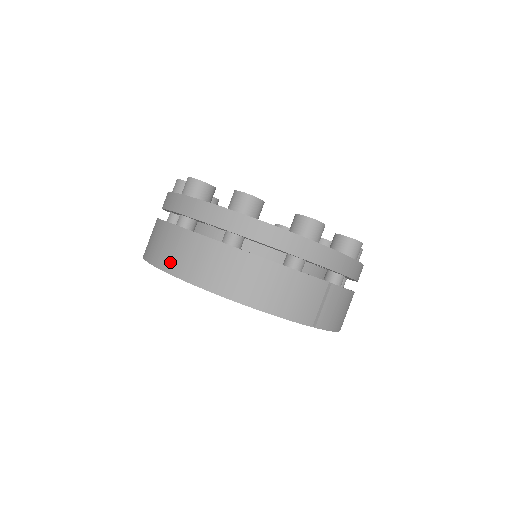
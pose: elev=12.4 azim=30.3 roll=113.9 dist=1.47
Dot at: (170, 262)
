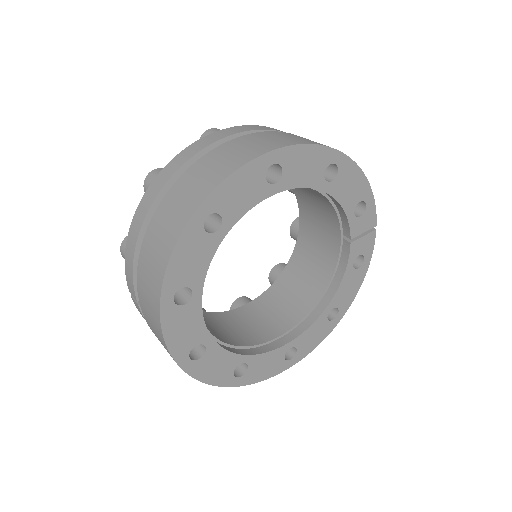
Dot at: (289, 141)
